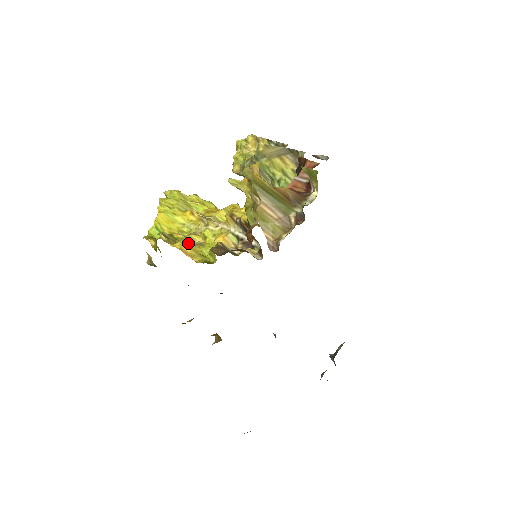
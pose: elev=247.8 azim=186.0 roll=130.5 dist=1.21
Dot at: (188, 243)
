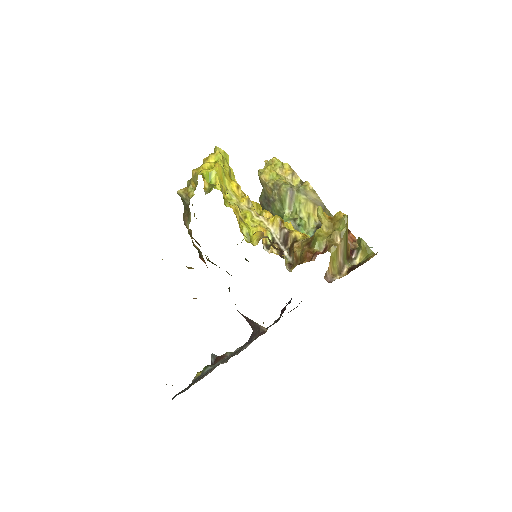
Dot at: occluded
